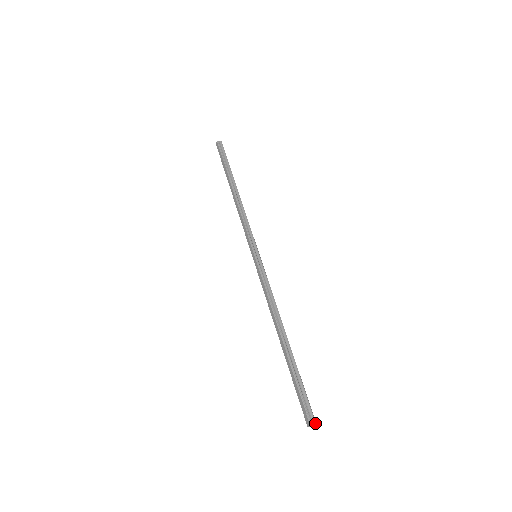
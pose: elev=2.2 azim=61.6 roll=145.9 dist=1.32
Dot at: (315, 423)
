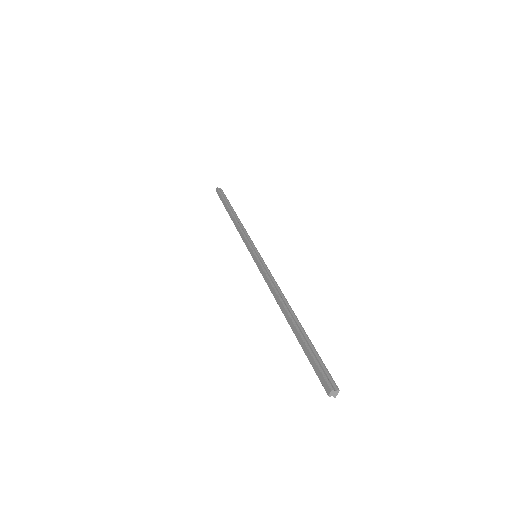
Dot at: (338, 389)
